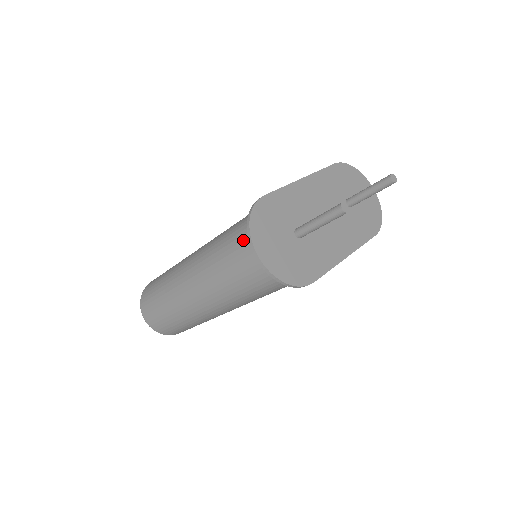
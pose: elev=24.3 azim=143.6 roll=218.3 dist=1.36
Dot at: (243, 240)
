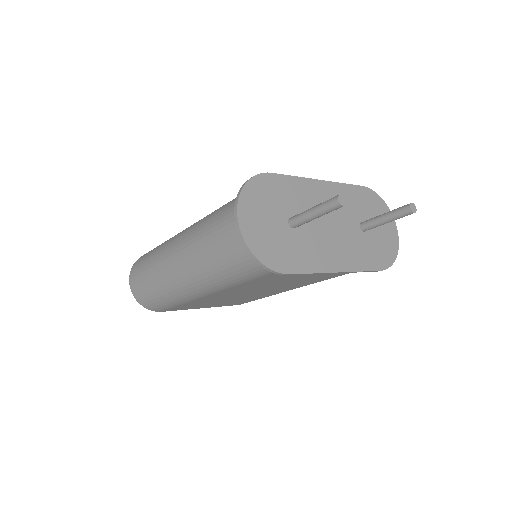
Dot at: (234, 206)
